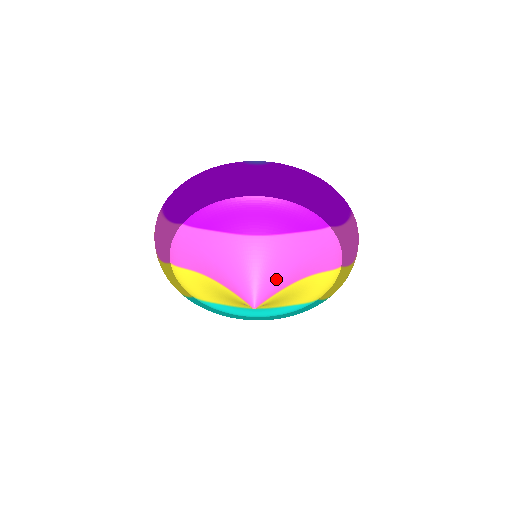
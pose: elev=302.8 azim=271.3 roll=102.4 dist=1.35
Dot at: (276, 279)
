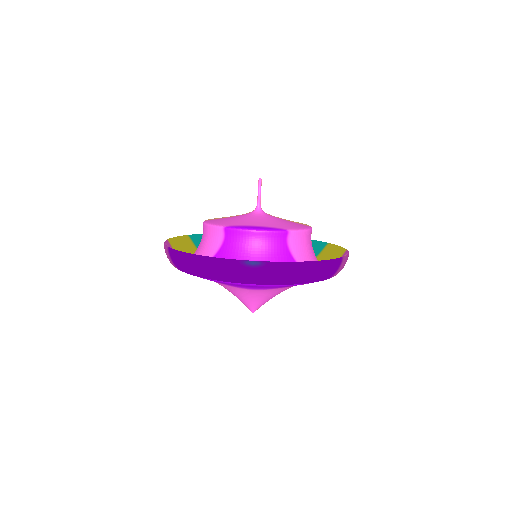
Dot at: (270, 298)
